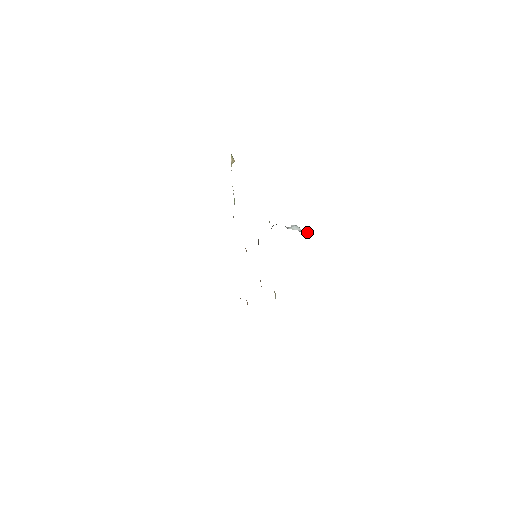
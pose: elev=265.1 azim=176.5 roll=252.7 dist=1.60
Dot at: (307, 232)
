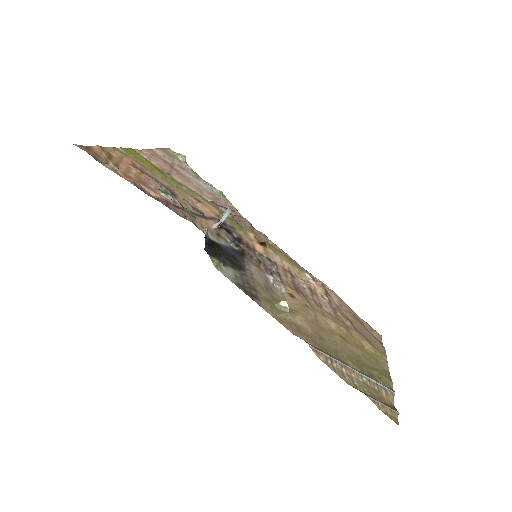
Dot at: (231, 215)
